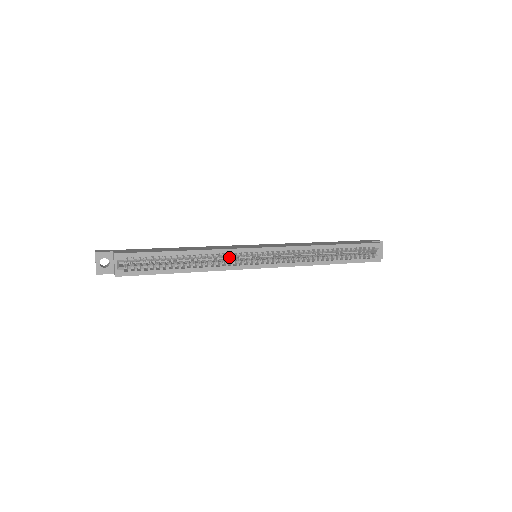
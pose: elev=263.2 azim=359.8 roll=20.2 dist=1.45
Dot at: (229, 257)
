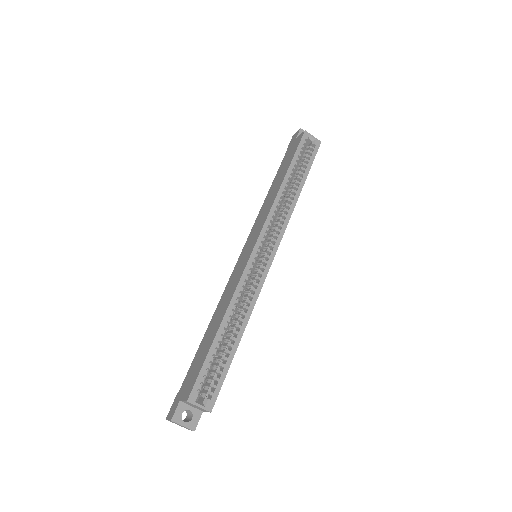
Dot at: occluded
